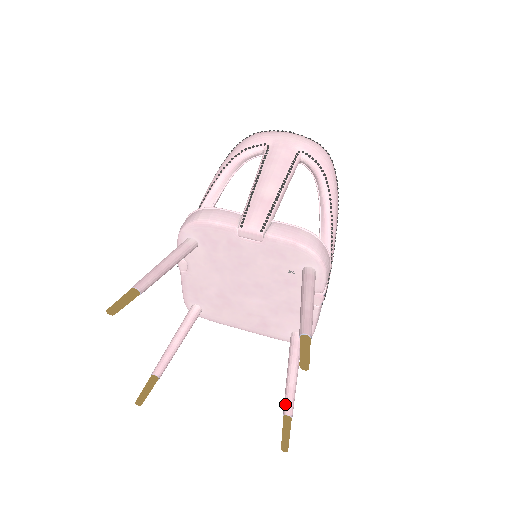
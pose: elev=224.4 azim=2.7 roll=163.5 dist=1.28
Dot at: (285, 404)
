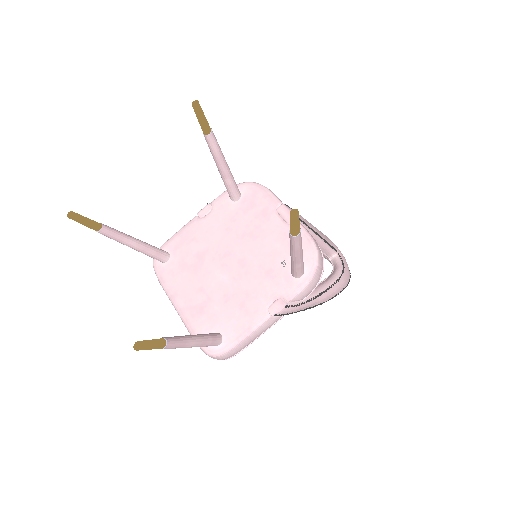
Dot at: occluded
